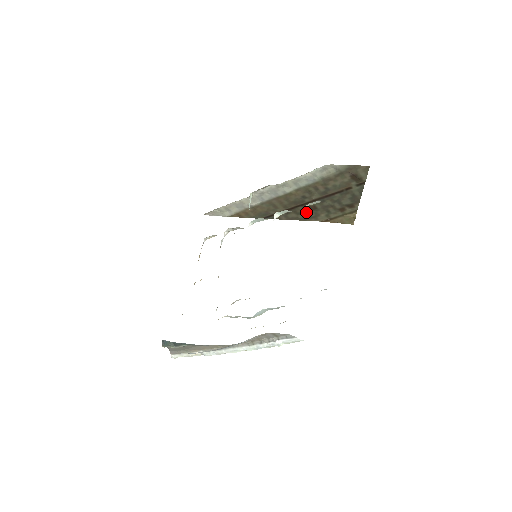
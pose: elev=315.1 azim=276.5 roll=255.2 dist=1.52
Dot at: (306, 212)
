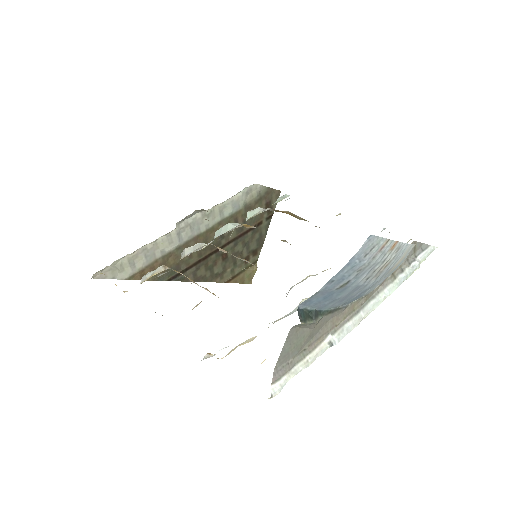
Dot at: (216, 265)
